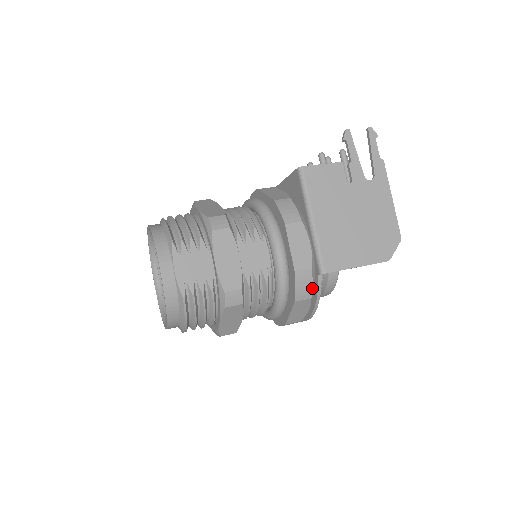
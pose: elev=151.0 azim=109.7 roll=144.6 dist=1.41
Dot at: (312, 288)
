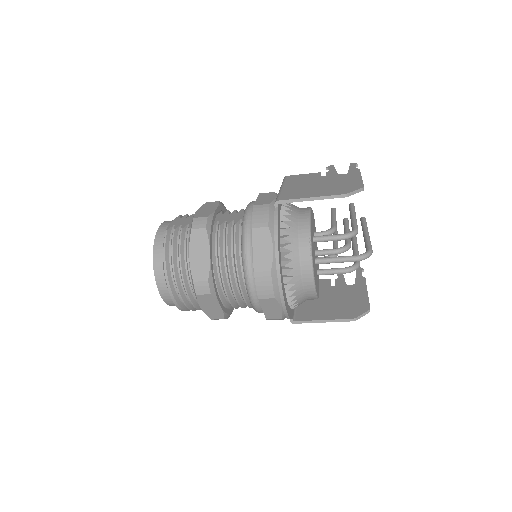
Dot at: (269, 217)
